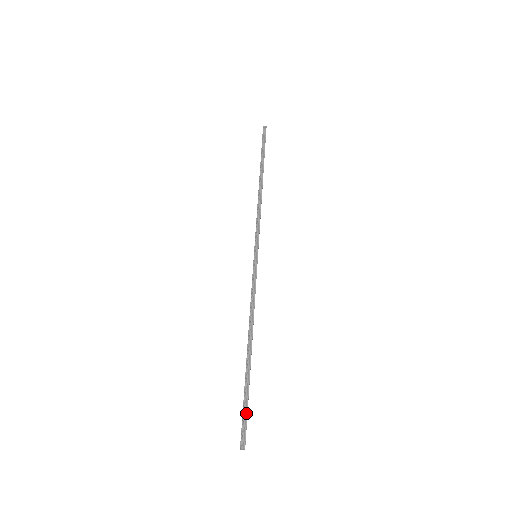
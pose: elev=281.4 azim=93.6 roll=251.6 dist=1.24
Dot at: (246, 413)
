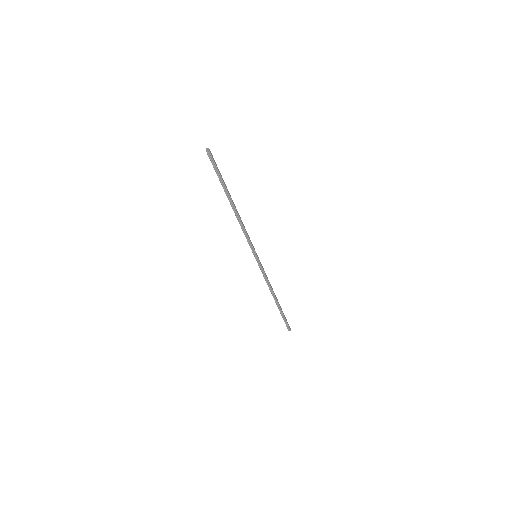
Dot at: (286, 321)
